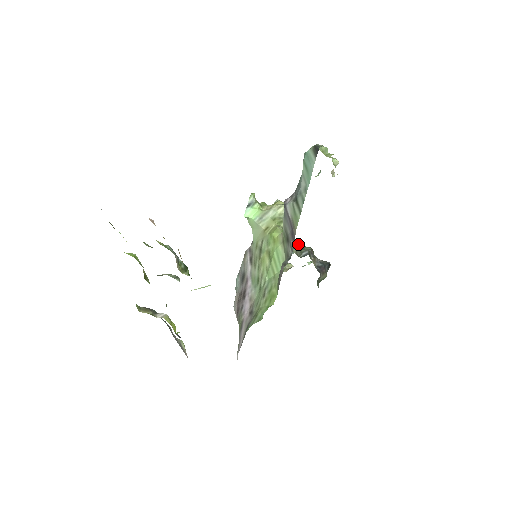
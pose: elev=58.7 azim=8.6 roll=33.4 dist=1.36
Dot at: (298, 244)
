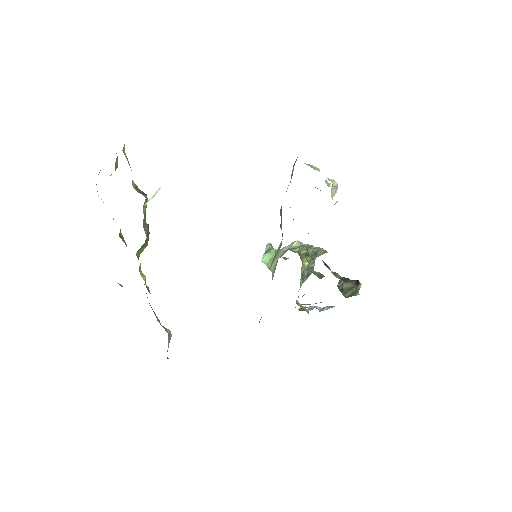
Dot at: (321, 274)
